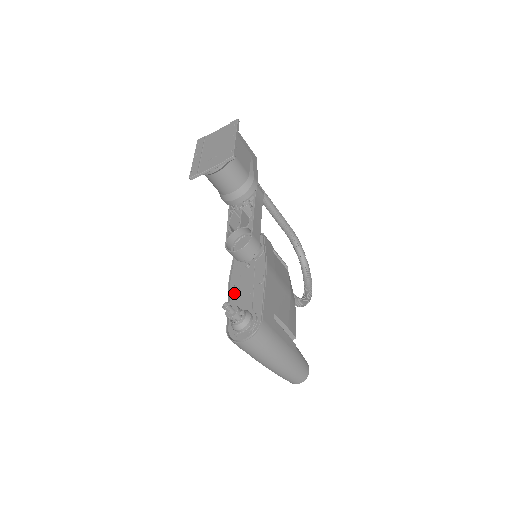
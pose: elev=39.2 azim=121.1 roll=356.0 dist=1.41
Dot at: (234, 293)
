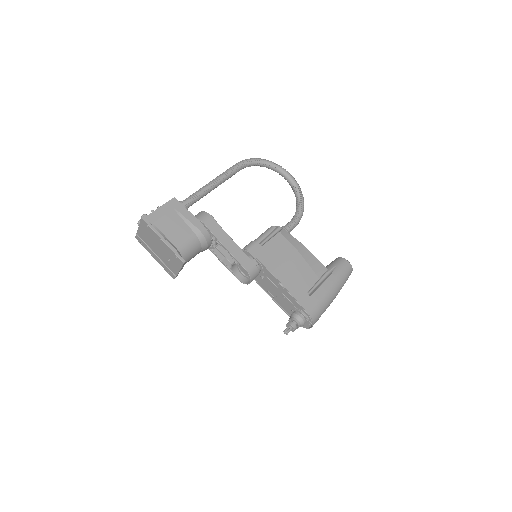
Dot at: (274, 297)
